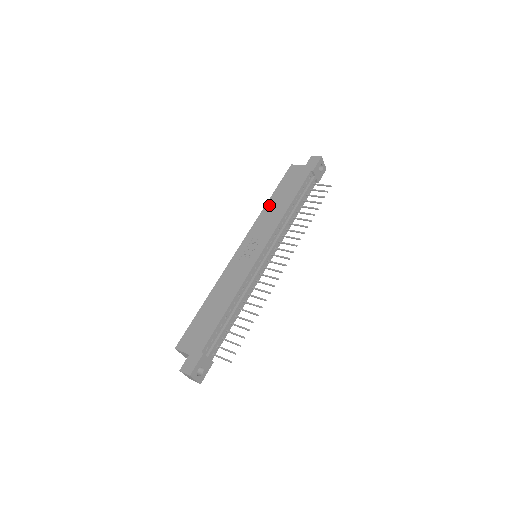
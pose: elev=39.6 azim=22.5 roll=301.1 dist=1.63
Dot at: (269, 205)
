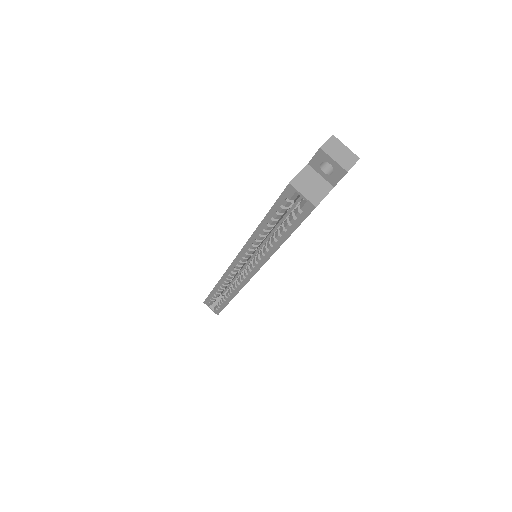
Dot at: occluded
